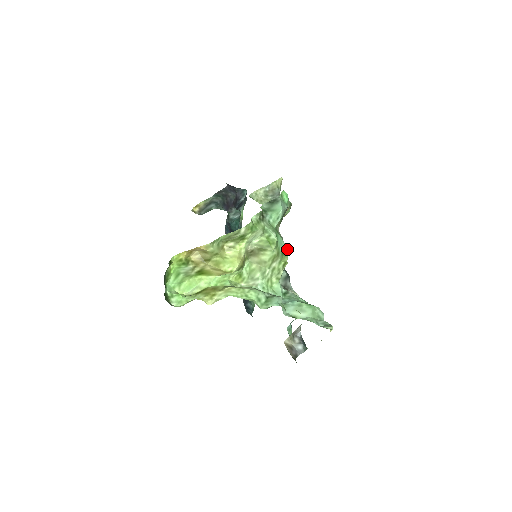
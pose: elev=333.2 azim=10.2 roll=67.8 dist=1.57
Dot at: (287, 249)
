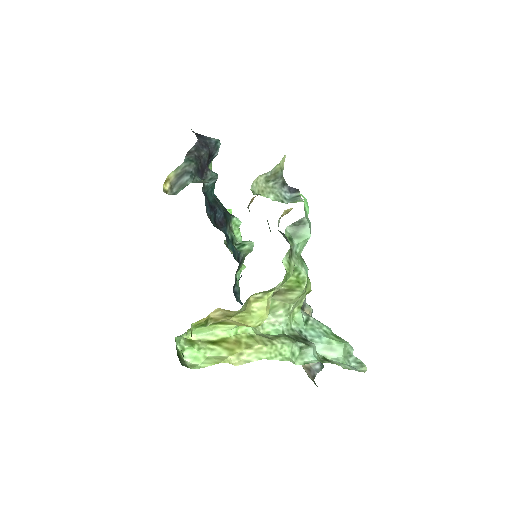
Dot at: occluded
